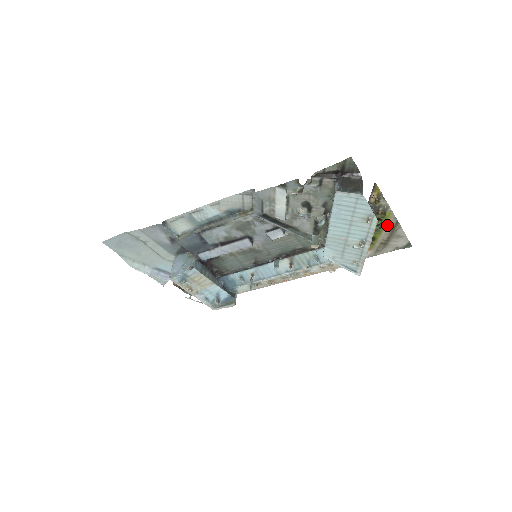
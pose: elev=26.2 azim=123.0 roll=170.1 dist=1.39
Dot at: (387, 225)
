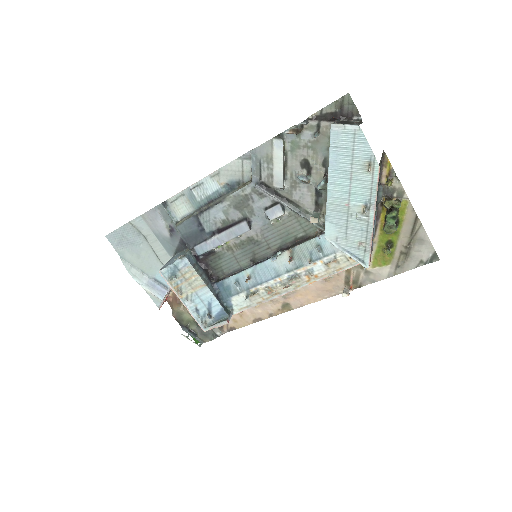
Dot at: (405, 222)
